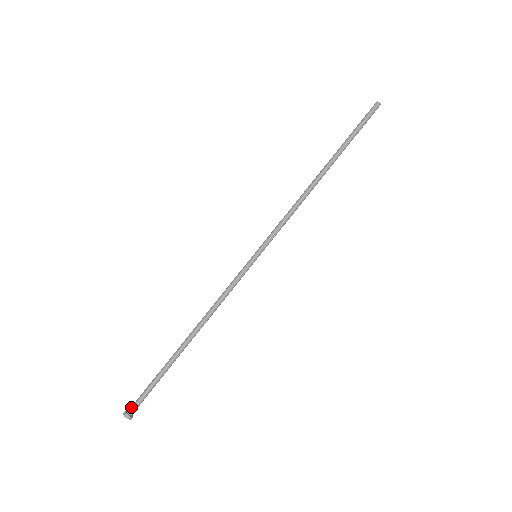
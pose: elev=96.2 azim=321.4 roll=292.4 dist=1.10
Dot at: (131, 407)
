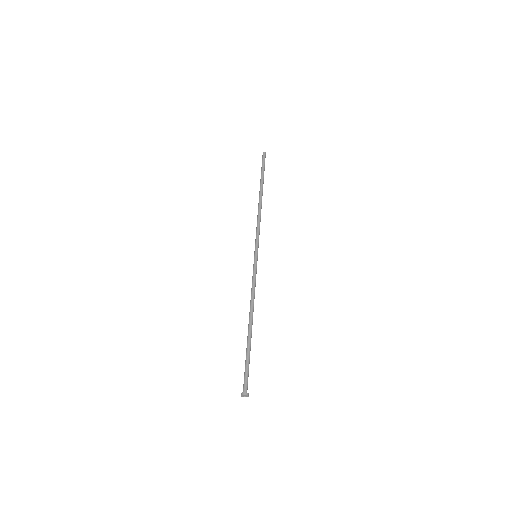
Dot at: (243, 388)
